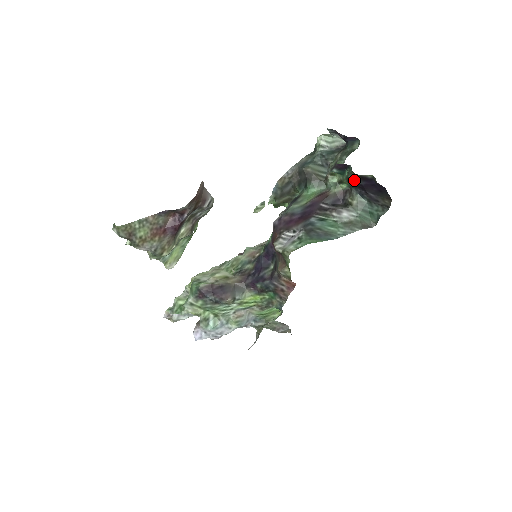
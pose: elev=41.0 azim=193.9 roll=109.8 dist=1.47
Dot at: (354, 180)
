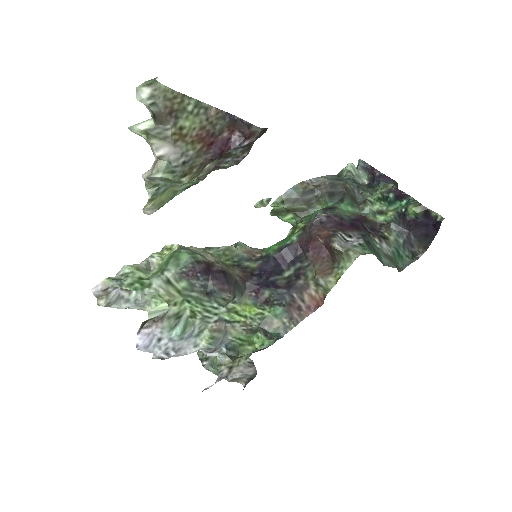
Dot at: (418, 211)
